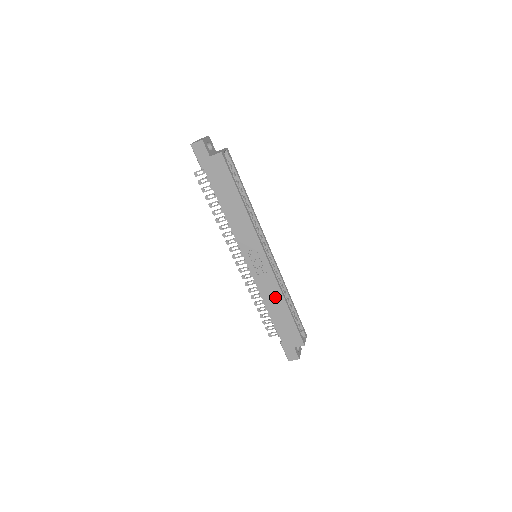
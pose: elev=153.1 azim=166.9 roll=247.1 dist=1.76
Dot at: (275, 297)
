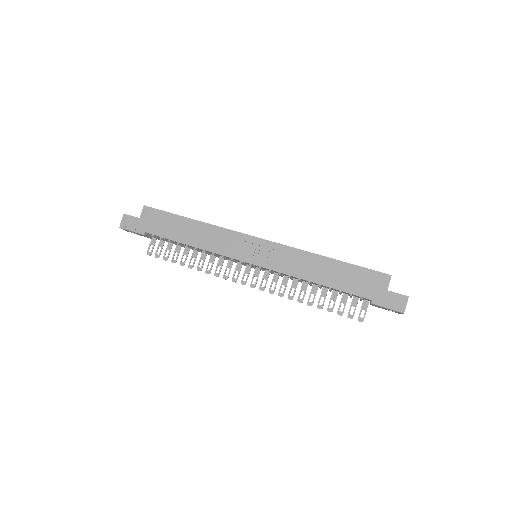
Dot at: (308, 263)
